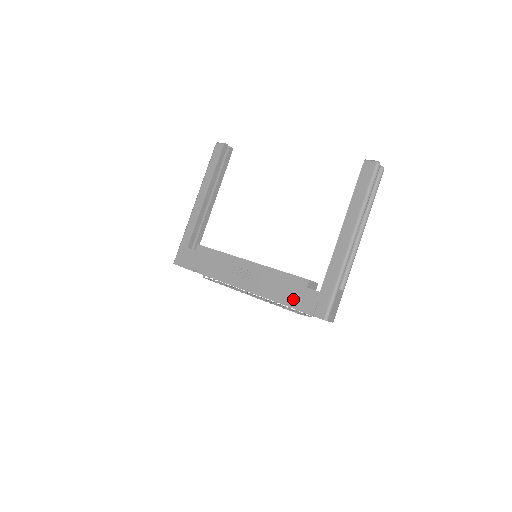
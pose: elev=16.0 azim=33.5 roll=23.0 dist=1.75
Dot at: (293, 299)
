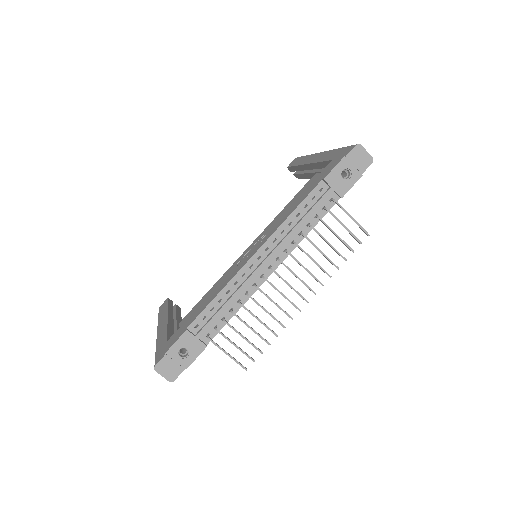
Dot at: (316, 183)
